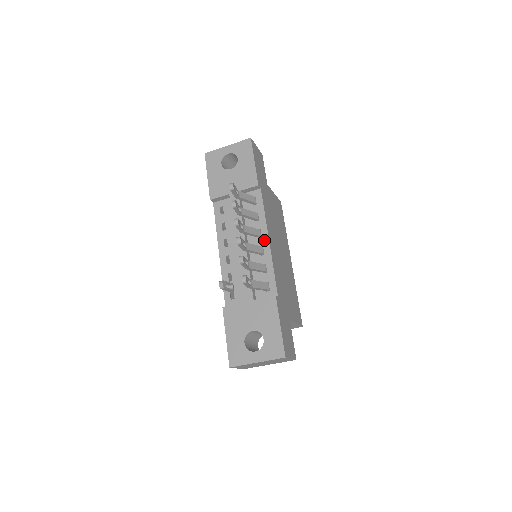
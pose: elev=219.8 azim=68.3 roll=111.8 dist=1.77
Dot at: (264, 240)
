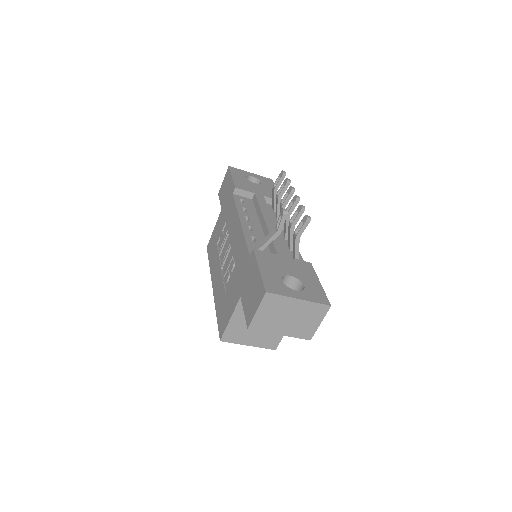
Dot at: occluded
